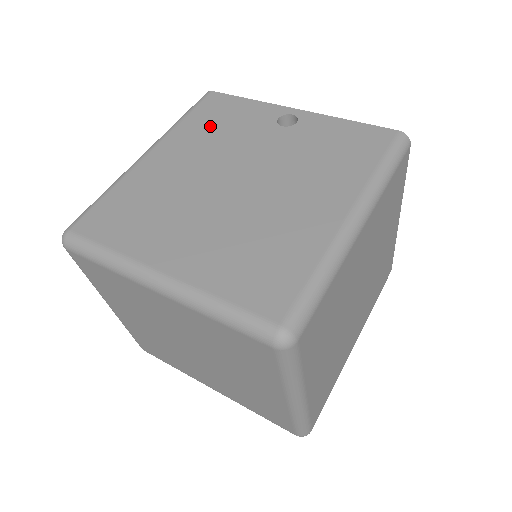
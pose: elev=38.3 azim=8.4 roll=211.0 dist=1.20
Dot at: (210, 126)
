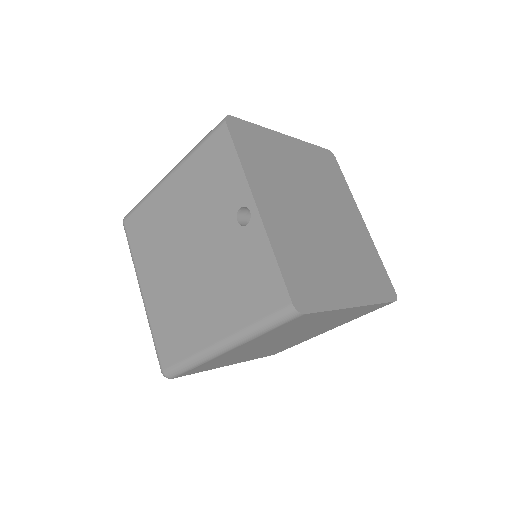
Dot at: (204, 177)
